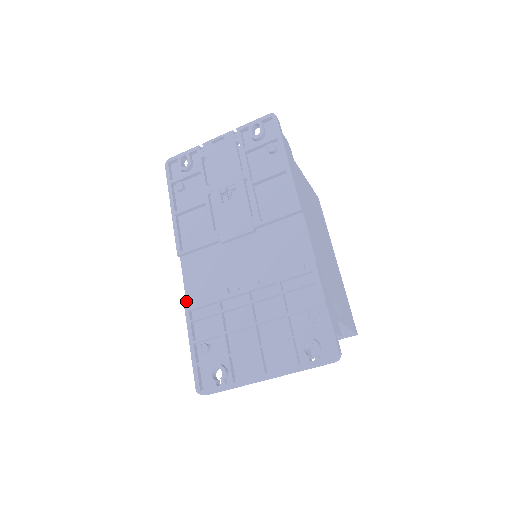
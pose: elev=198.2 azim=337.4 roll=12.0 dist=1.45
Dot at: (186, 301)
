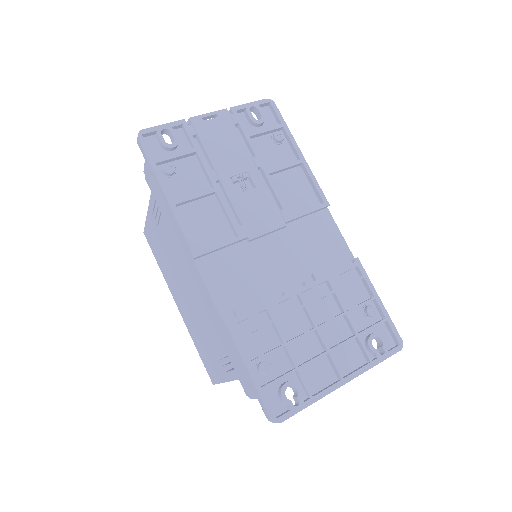
Dot at: (219, 314)
